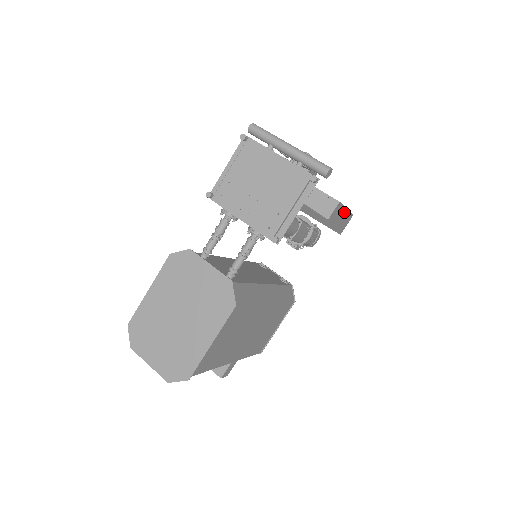
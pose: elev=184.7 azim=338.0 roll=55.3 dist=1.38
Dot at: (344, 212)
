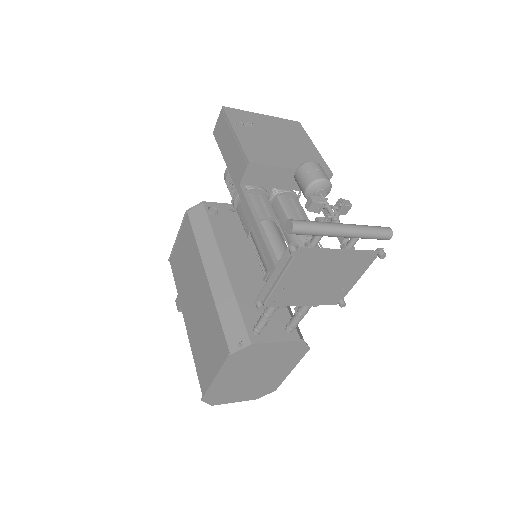
Dot at: occluded
